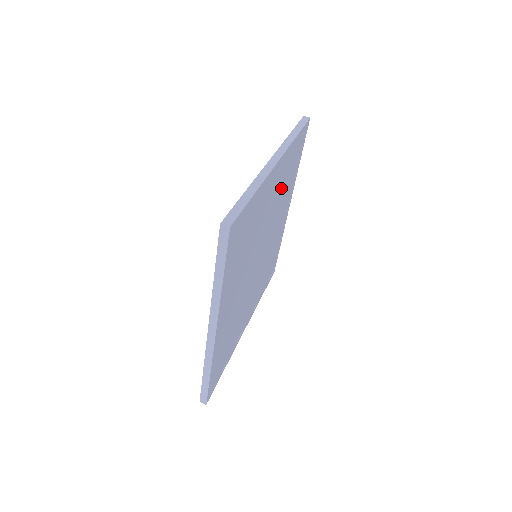
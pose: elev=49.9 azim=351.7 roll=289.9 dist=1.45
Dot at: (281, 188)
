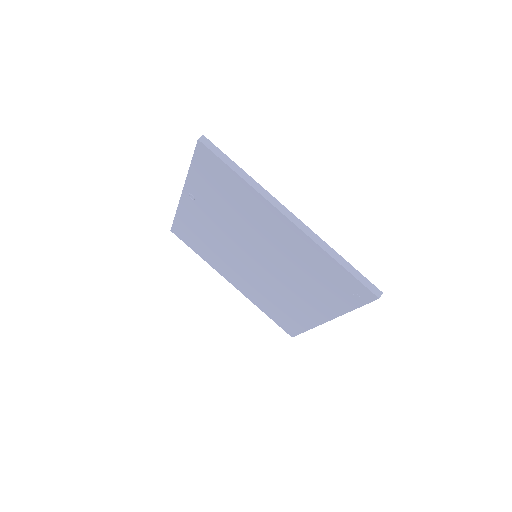
Dot at: occluded
